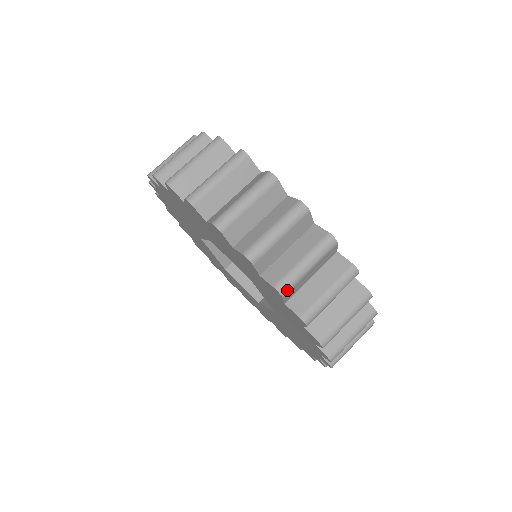
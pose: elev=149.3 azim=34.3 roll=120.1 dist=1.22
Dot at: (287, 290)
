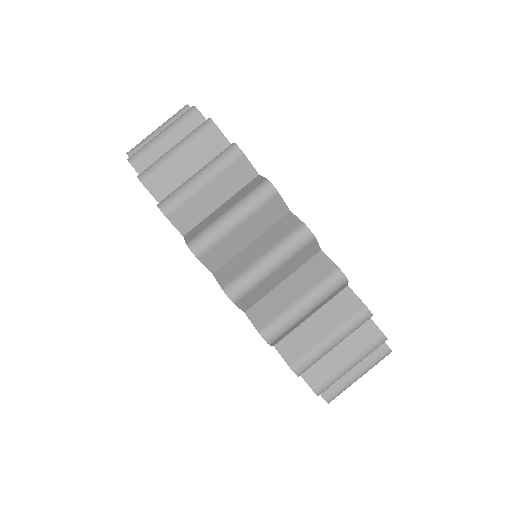
Dot at: (171, 207)
